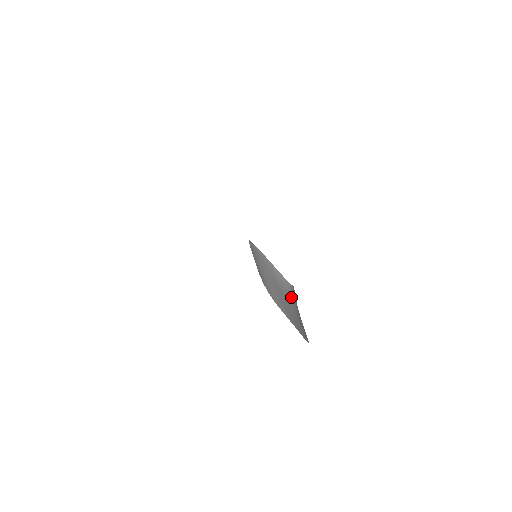
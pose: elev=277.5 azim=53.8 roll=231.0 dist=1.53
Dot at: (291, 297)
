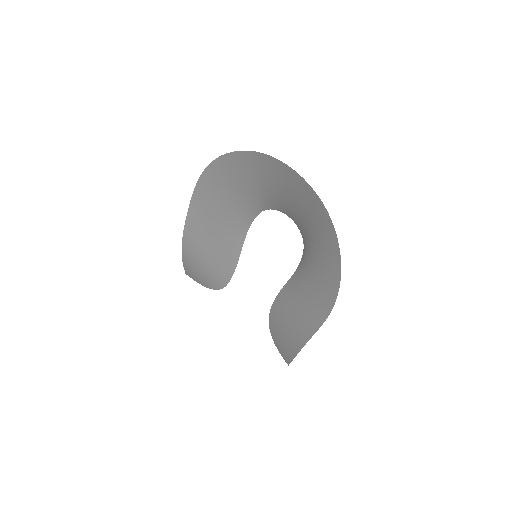
Dot at: (308, 256)
